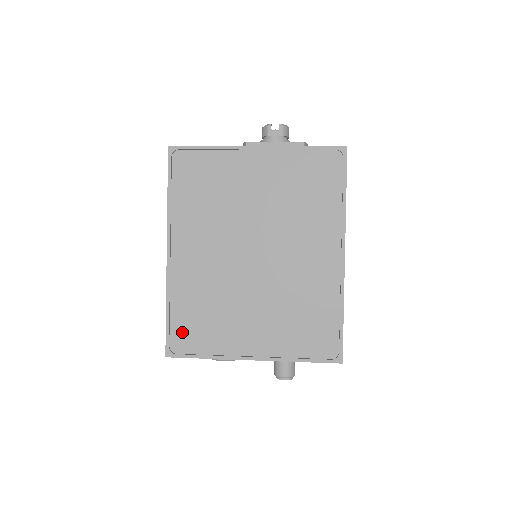
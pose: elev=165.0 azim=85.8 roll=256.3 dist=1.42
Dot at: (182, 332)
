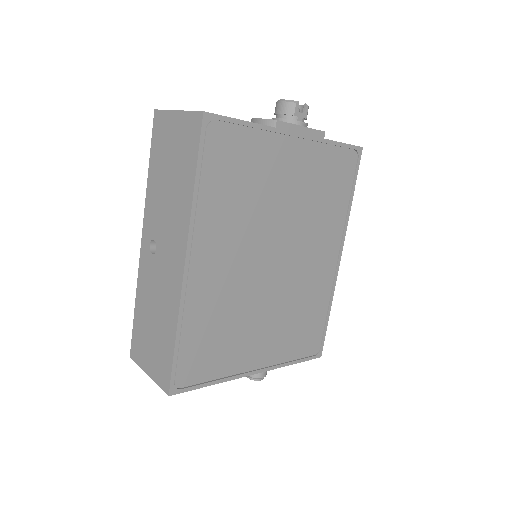
Dot at: (191, 361)
